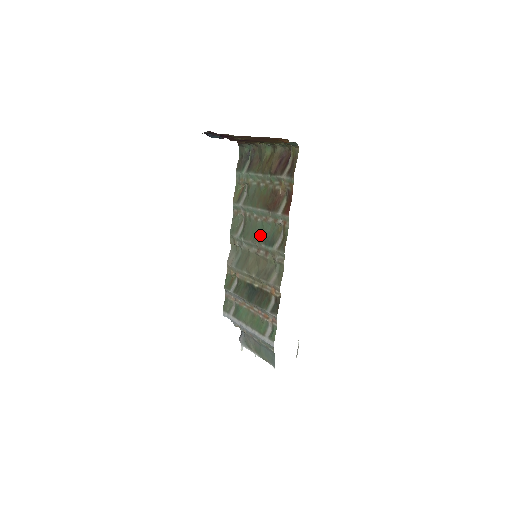
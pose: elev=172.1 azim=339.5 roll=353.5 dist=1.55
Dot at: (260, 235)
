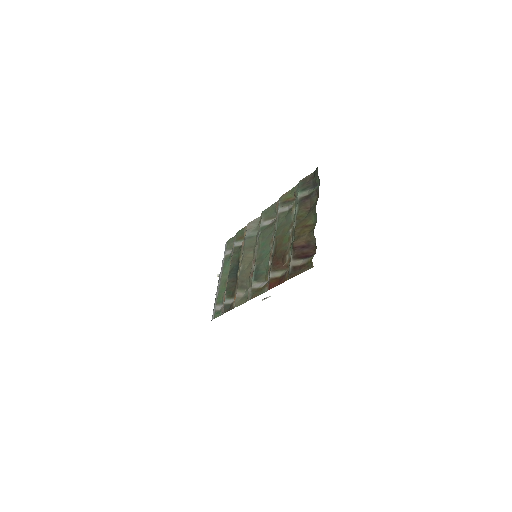
Dot at: (261, 256)
